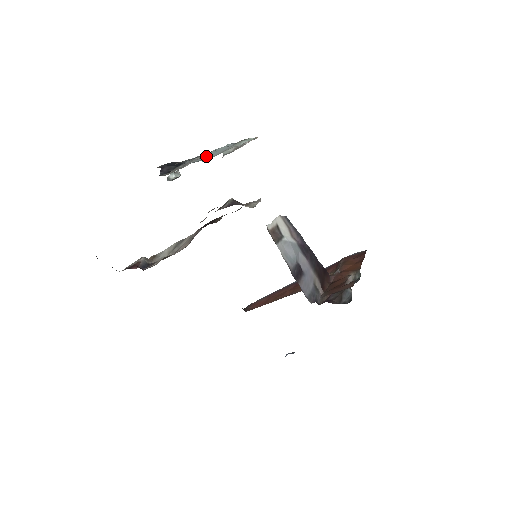
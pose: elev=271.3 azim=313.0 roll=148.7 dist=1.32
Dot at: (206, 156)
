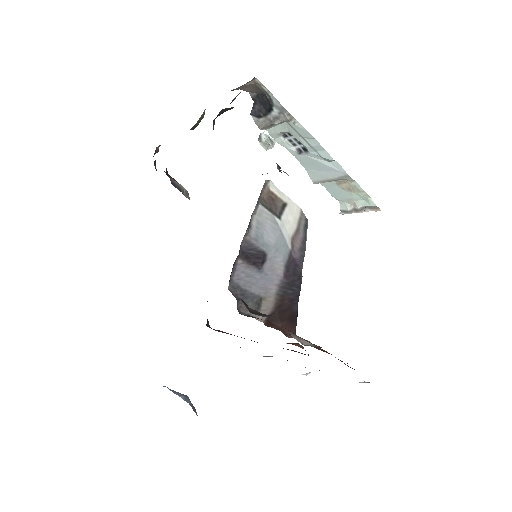
Dot at: (311, 161)
